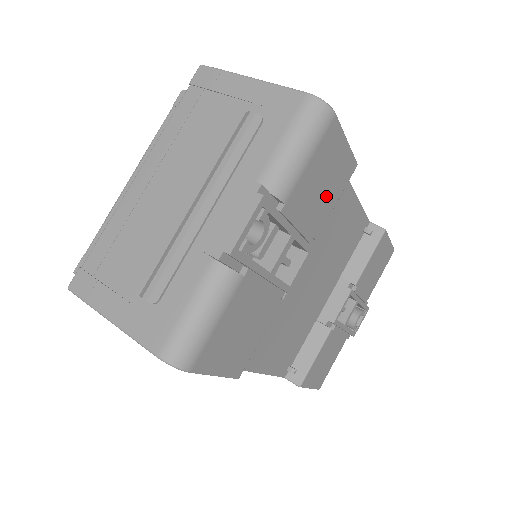
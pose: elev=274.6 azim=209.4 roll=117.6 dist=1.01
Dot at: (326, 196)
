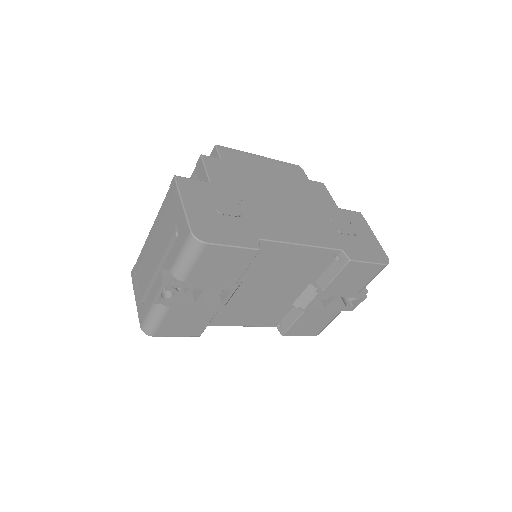
Dot at: (230, 269)
